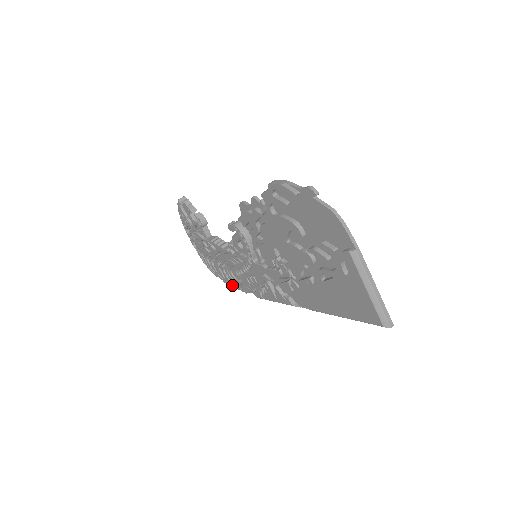
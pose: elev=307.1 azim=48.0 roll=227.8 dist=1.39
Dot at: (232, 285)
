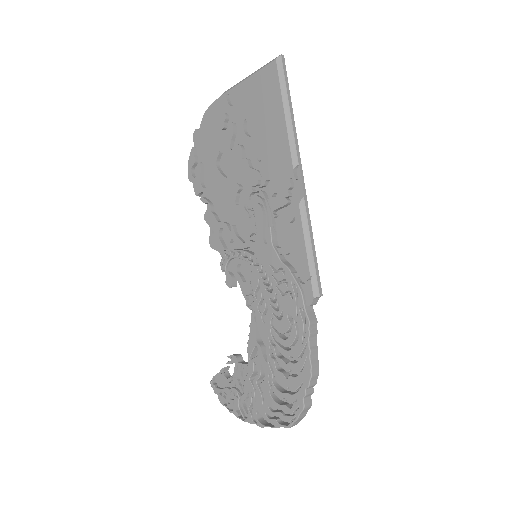
Dot at: (305, 360)
